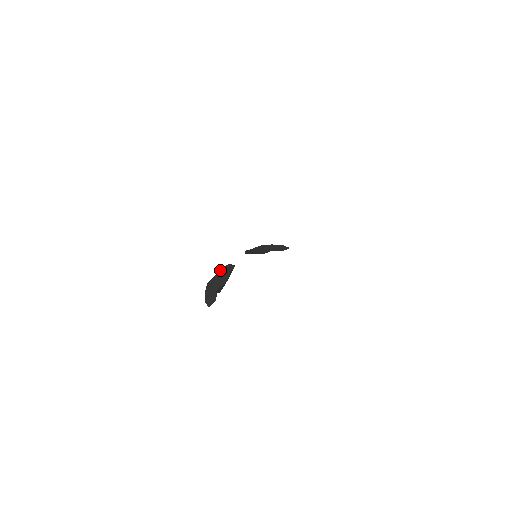
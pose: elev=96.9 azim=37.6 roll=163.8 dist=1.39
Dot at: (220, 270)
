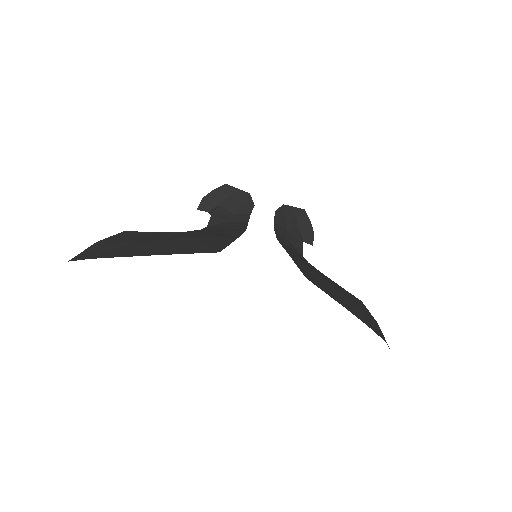
Dot at: (245, 193)
